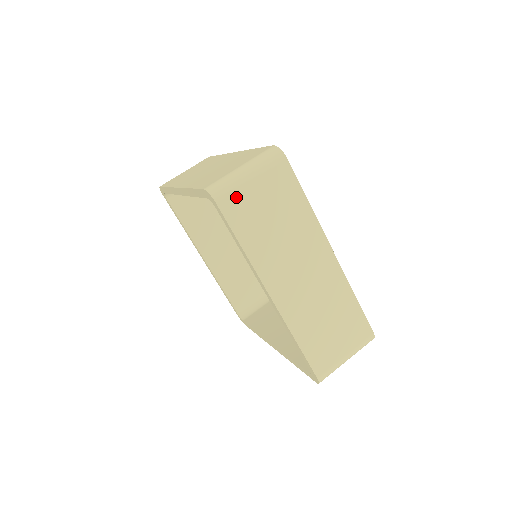
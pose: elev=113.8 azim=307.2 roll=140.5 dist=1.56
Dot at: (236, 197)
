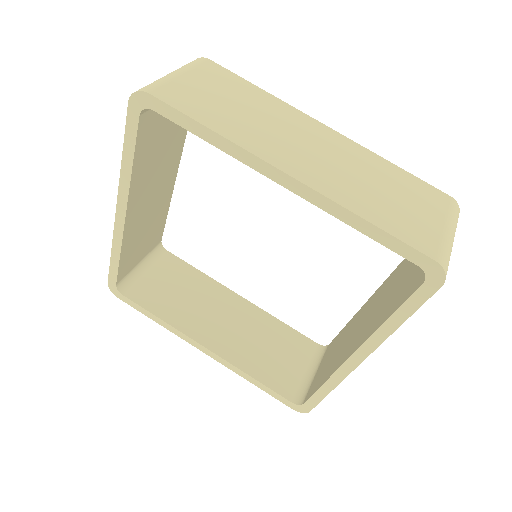
Dot at: (171, 88)
